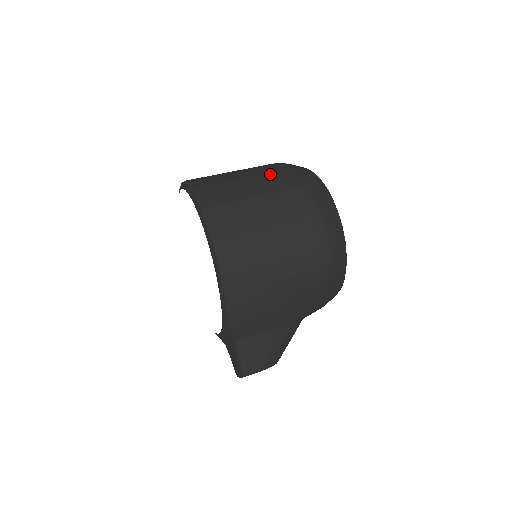
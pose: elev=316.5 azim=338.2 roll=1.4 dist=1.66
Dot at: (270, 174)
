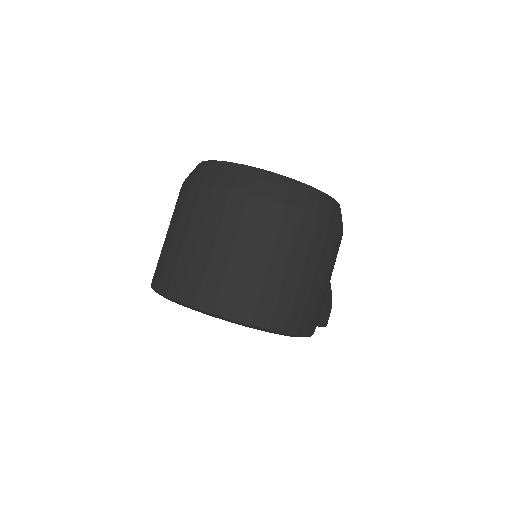
Dot at: (245, 225)
